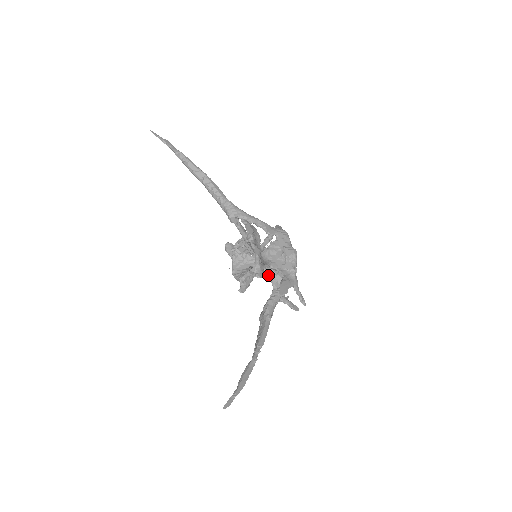
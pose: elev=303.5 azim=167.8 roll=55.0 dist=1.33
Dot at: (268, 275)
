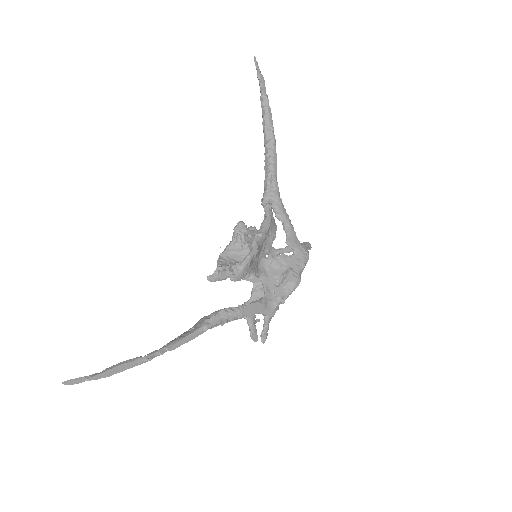
Dot at: (254, 284)
